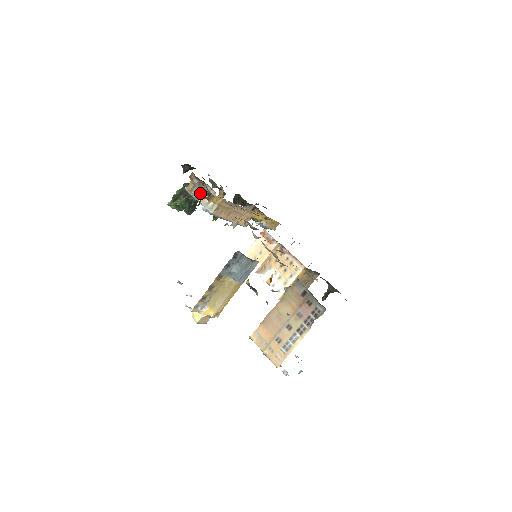
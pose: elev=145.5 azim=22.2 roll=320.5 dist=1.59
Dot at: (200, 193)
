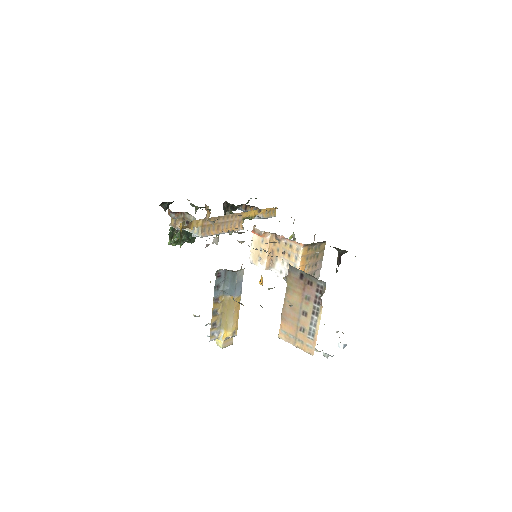
Dot at: occluded
